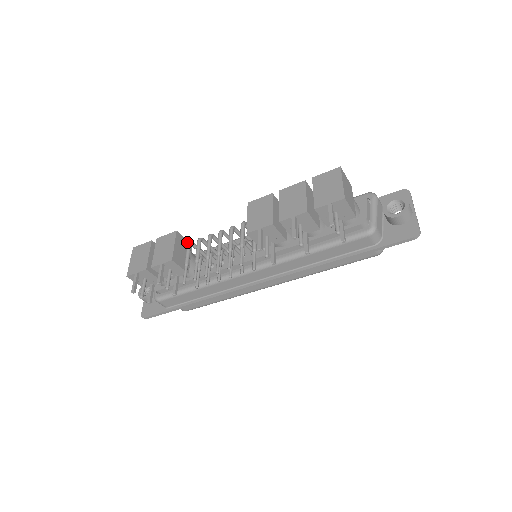
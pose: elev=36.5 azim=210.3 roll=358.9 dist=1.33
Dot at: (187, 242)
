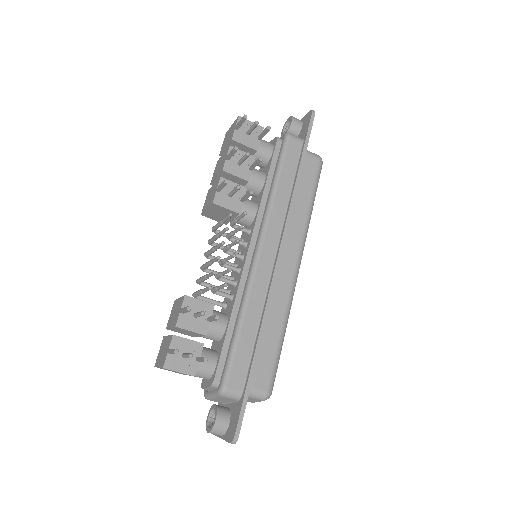
Dot at: occluded
